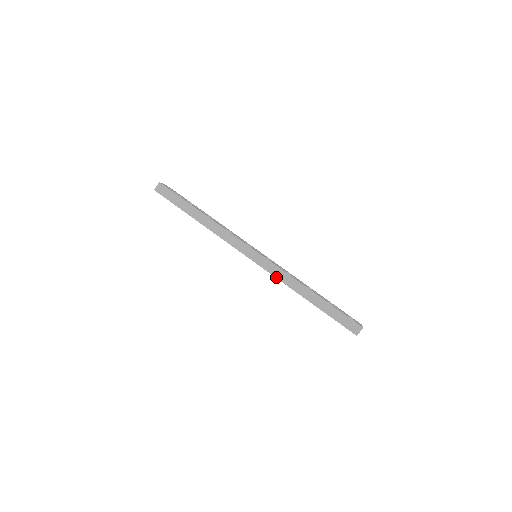
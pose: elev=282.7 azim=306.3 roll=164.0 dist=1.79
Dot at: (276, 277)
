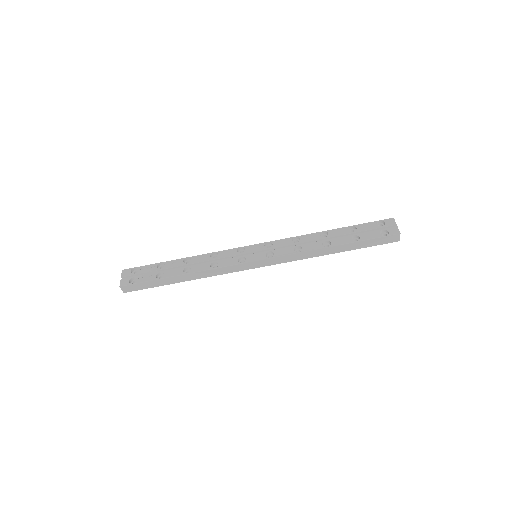
Dot at: (291, 261)
